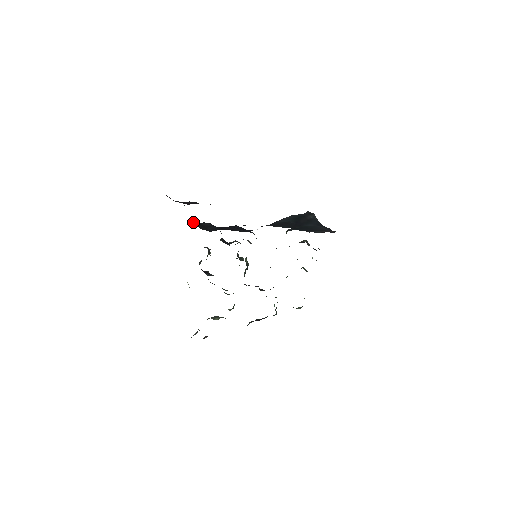
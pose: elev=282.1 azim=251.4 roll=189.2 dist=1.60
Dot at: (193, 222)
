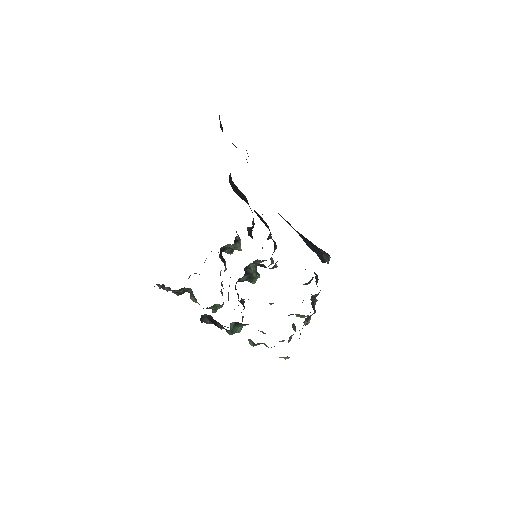
Dot at: occluded
